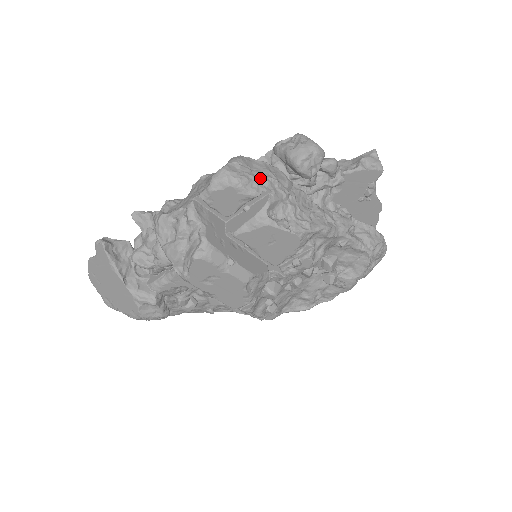
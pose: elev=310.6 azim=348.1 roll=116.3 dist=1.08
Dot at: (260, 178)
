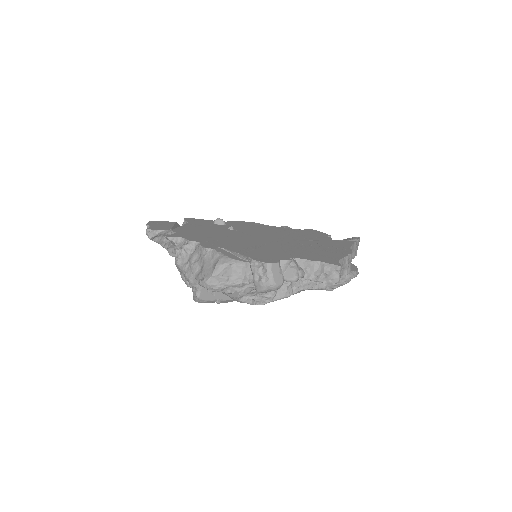
Dot at: (234, 285)
